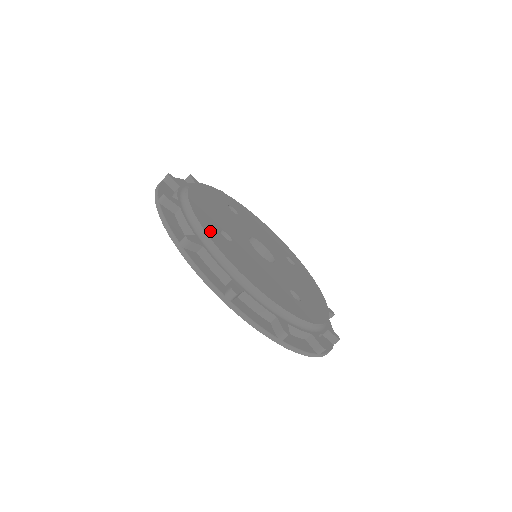
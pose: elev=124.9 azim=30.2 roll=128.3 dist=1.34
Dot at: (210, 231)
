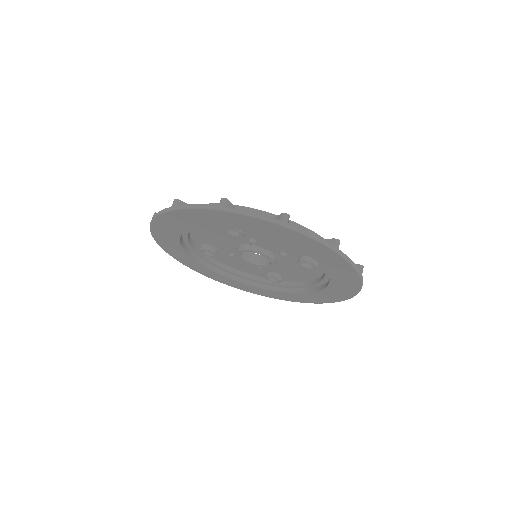
Dot at: occluded
